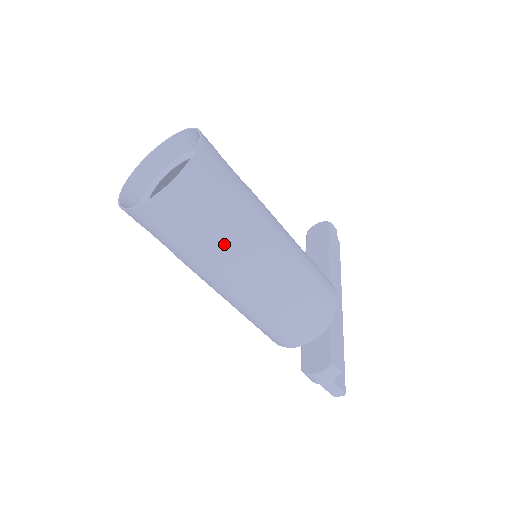
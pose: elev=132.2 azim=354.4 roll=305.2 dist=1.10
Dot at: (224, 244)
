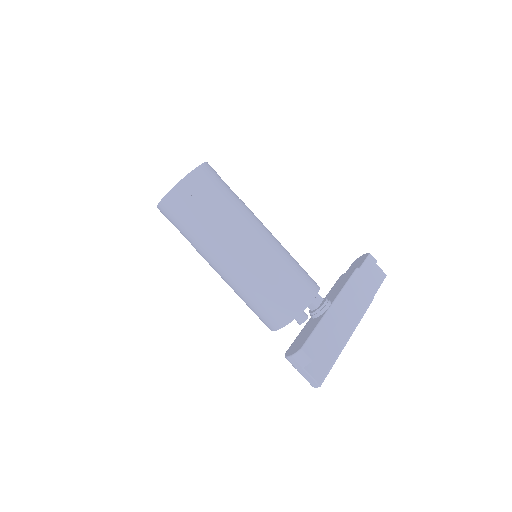
Dot at: (206, 233)
